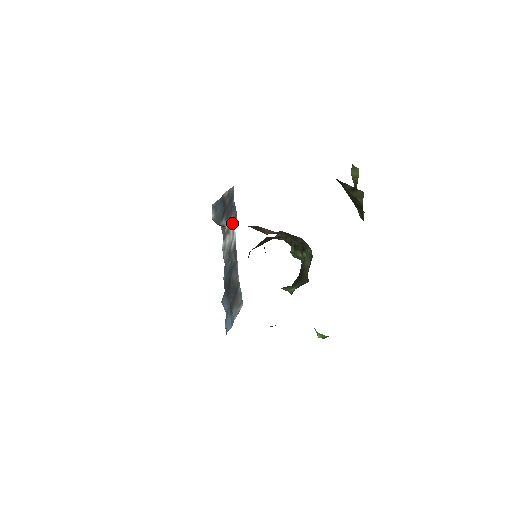
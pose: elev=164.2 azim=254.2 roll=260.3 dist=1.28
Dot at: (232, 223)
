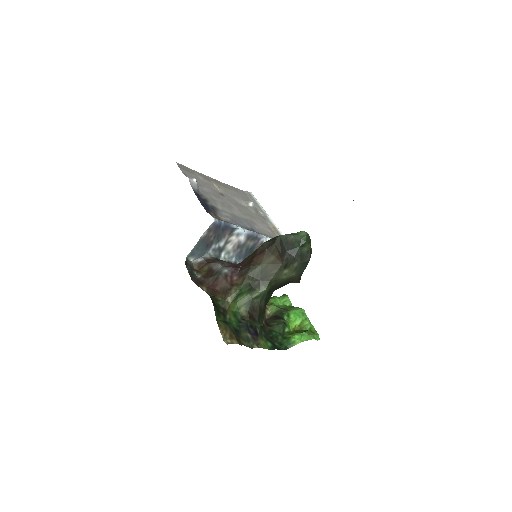
Dot at: (232, 232)
